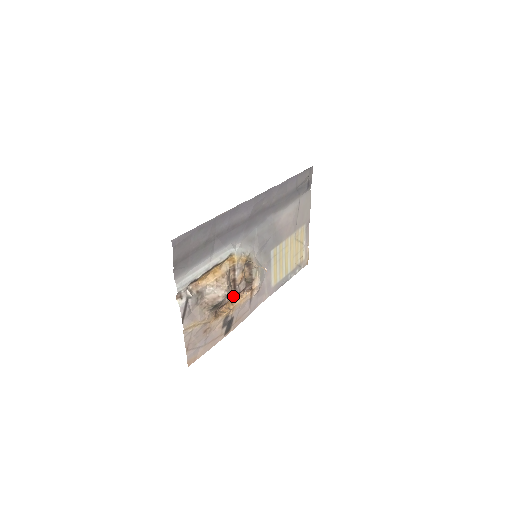
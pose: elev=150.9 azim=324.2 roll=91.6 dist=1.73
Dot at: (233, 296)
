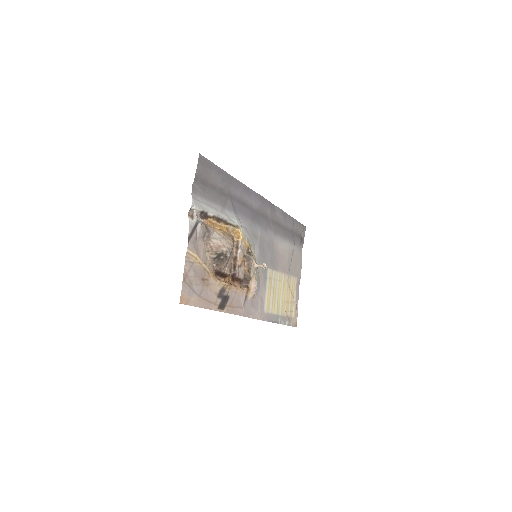
Dot at: (231, 278)
